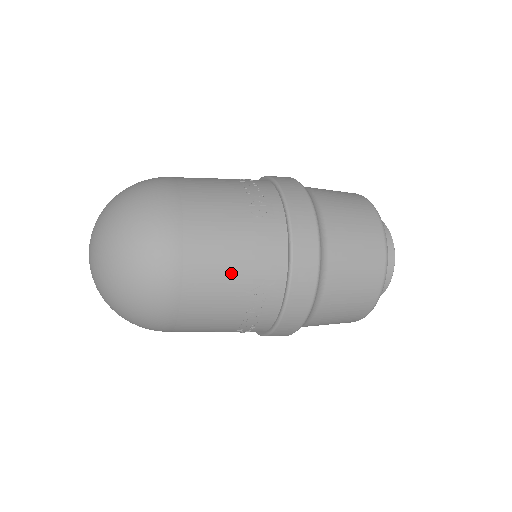
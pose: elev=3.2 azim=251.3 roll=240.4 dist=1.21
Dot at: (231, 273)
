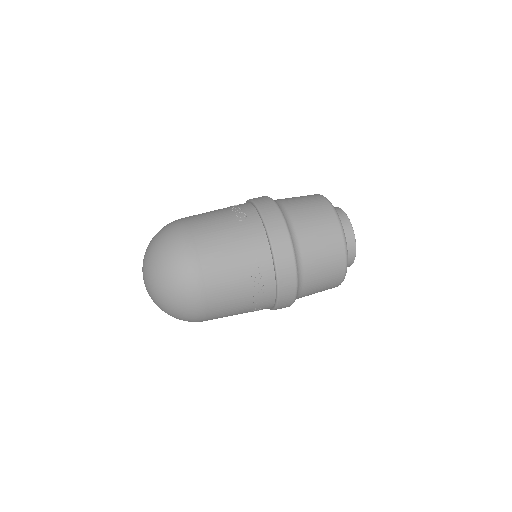
Dot at: occluded
